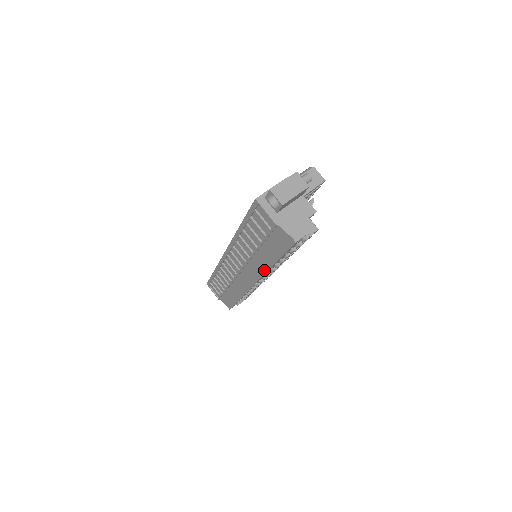
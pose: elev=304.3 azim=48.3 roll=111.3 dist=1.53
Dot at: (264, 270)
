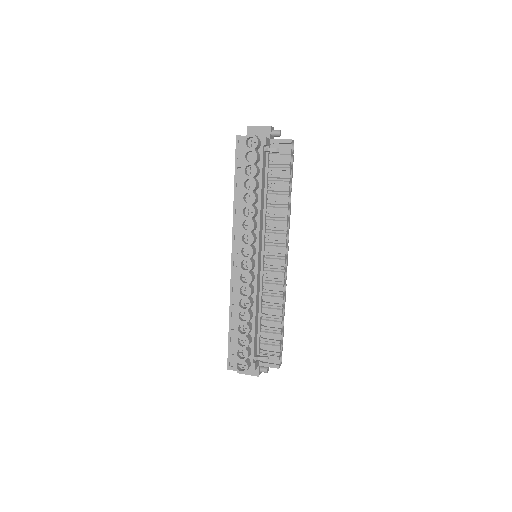
Dot at: (234, 215)
